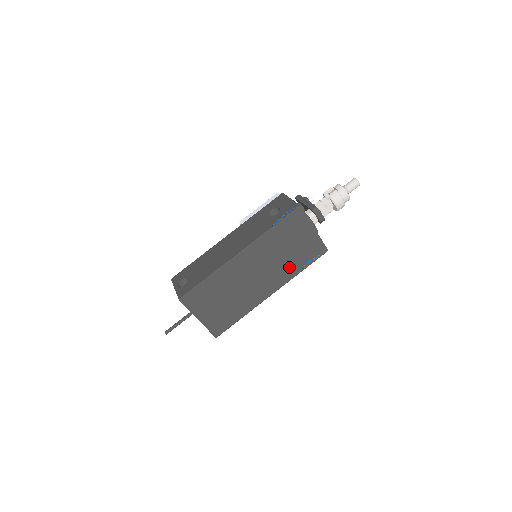
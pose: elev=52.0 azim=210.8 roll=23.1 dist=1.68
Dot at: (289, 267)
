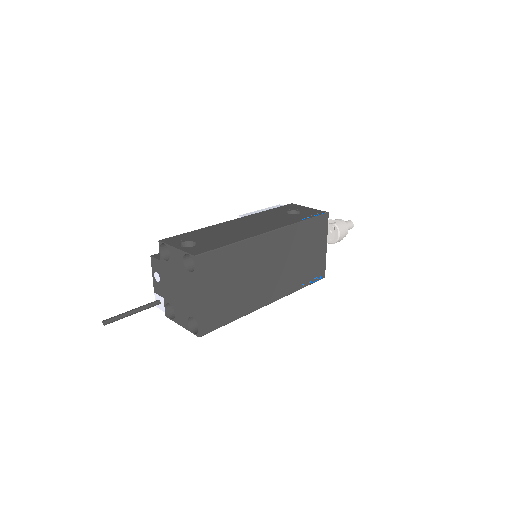
Dot at: (295, 277)
